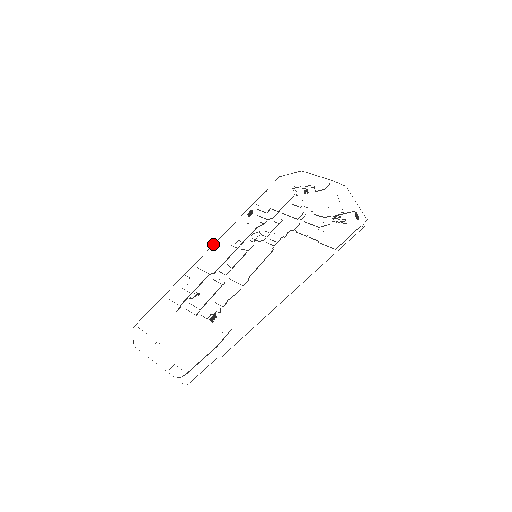
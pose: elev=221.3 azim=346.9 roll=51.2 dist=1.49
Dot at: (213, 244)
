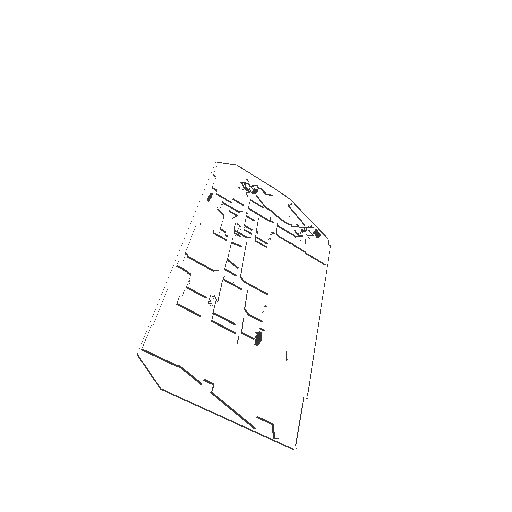
Dot at: occluded
